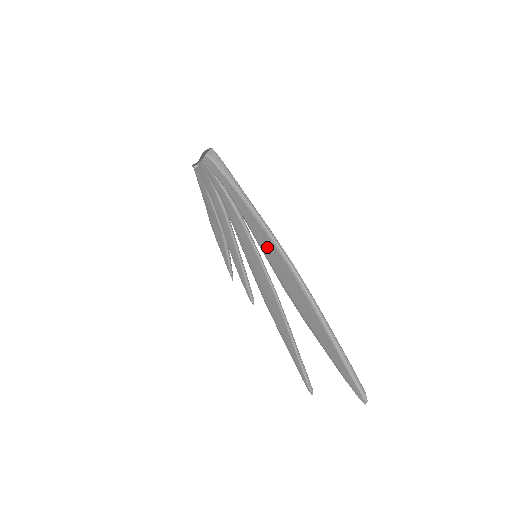
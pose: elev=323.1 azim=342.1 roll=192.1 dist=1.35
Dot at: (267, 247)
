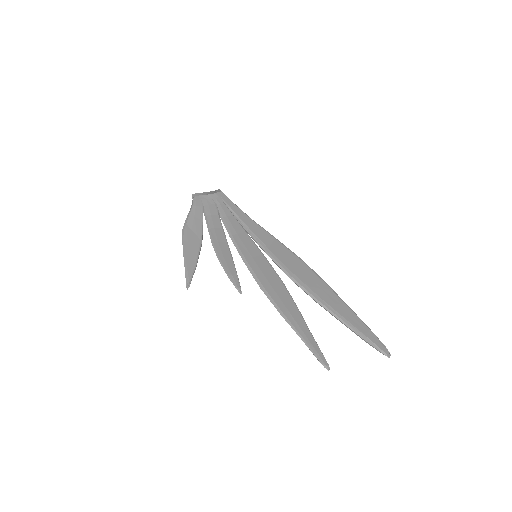
Dot at: (276, 248)
